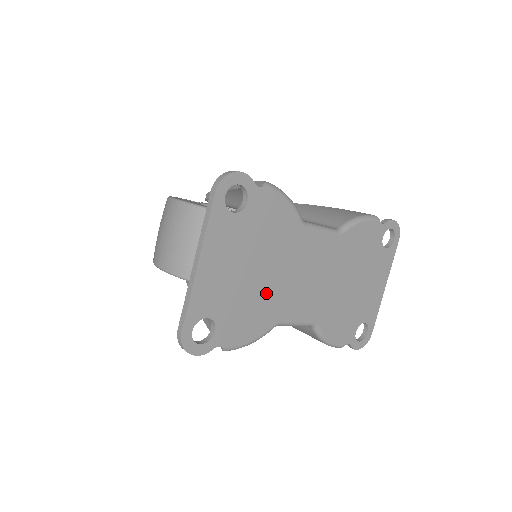
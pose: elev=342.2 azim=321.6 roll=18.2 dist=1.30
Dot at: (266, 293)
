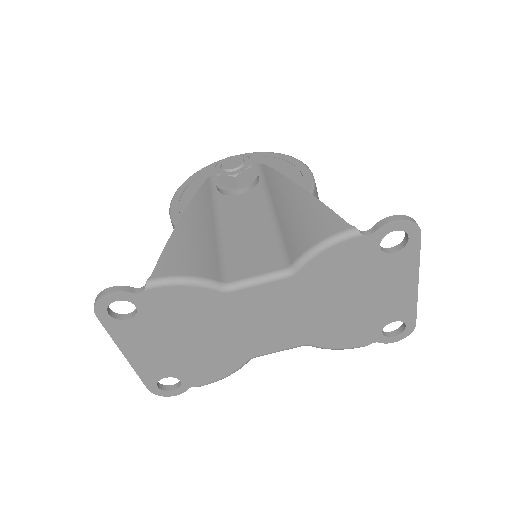
Dot at: (217, 347)
